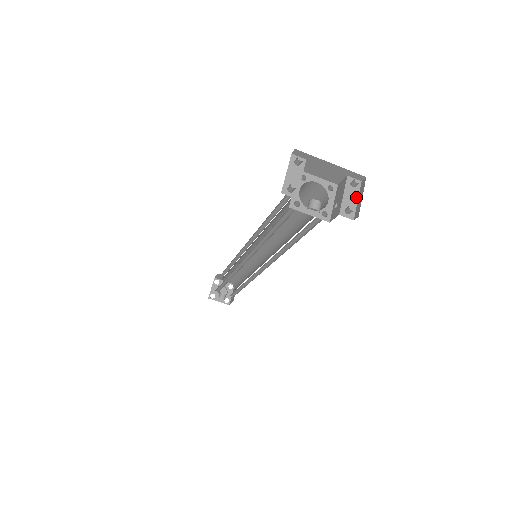
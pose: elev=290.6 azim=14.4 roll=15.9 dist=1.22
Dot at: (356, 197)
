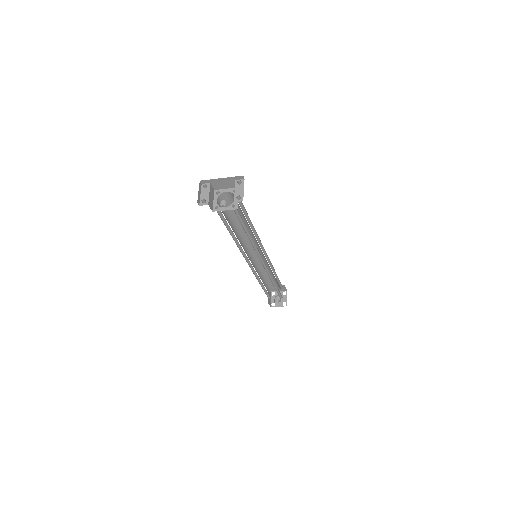
Dot at: (243, 189)
